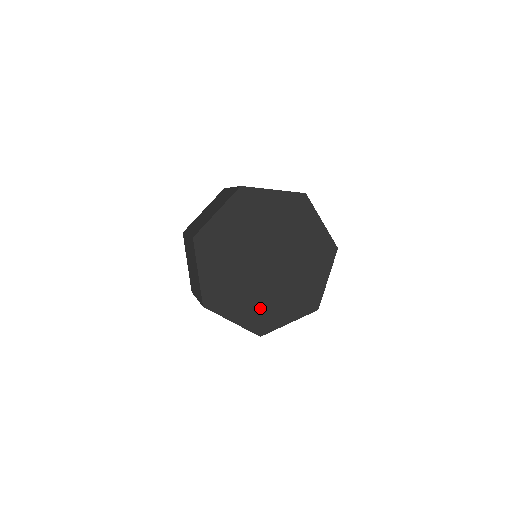
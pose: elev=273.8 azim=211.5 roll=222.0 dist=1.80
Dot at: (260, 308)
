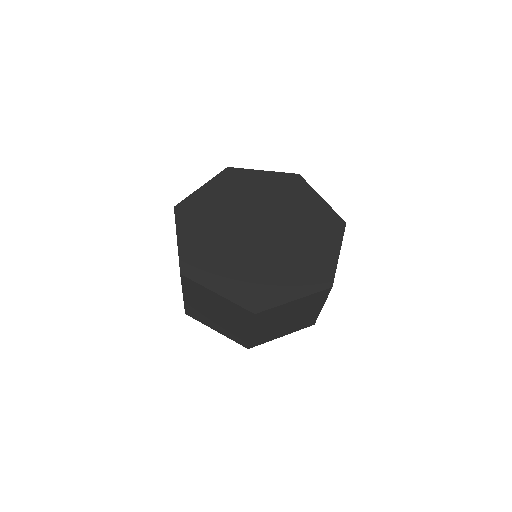
Dot at: (253, 280)
